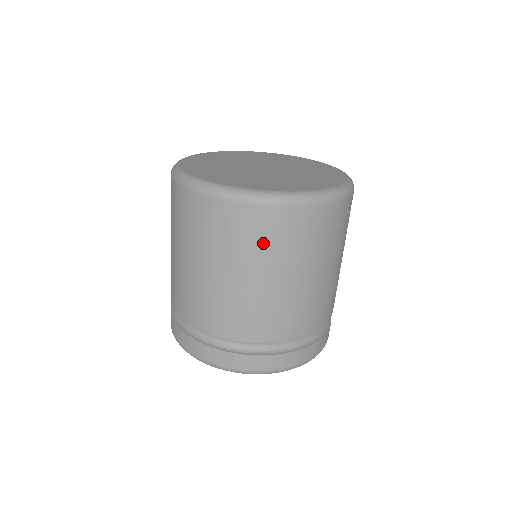
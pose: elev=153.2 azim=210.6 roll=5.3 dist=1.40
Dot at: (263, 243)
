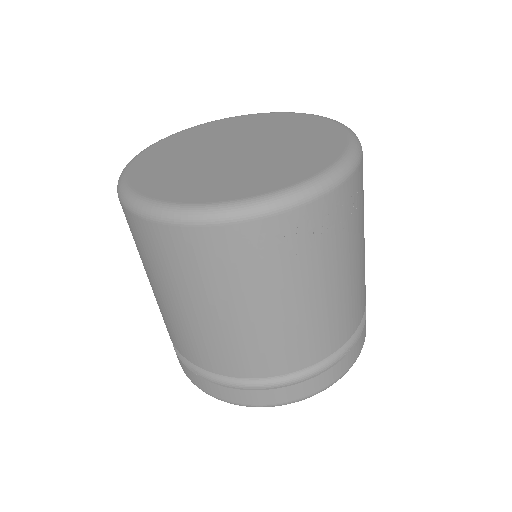
Dot at: (240, 270)
